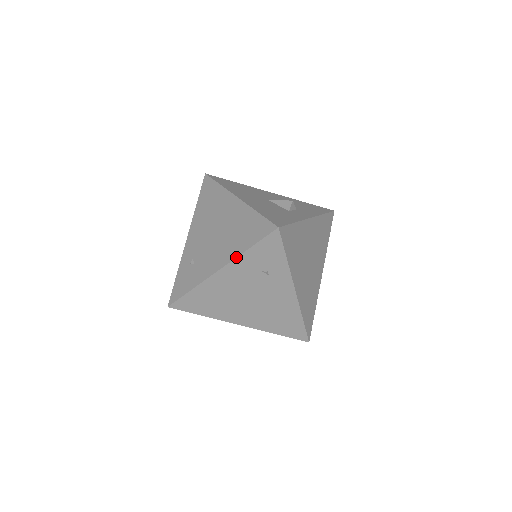
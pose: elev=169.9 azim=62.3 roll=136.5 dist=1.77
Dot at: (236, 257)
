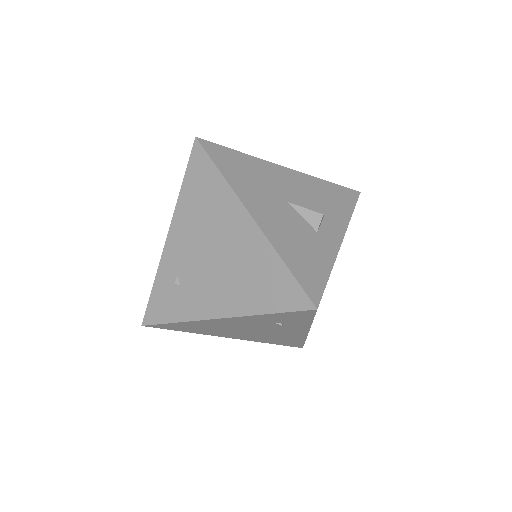
Dot at: (247, 315)
